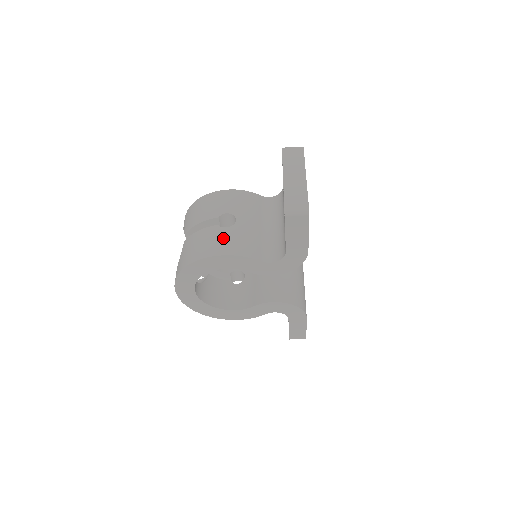
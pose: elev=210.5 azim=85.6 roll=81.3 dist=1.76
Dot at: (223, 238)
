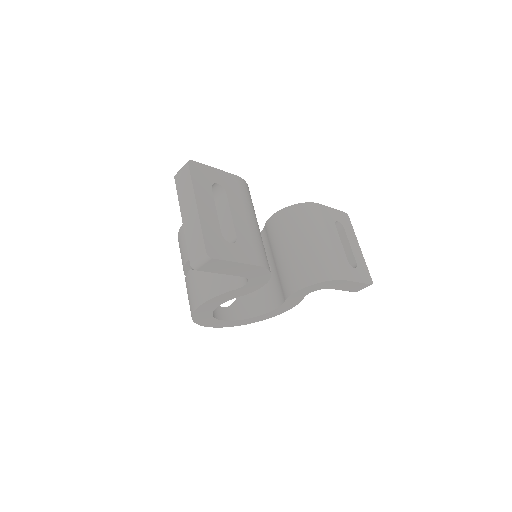
Dot at: (197, 283)
